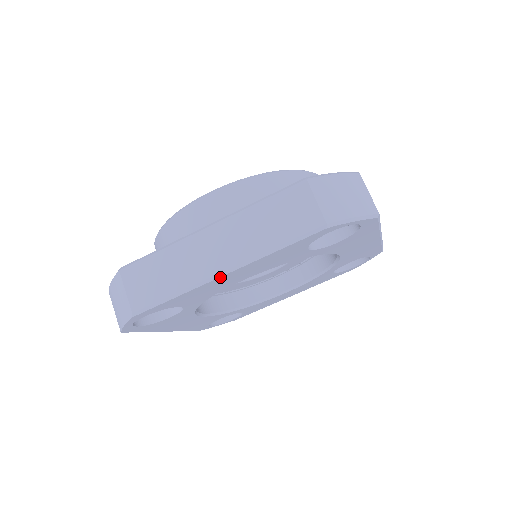
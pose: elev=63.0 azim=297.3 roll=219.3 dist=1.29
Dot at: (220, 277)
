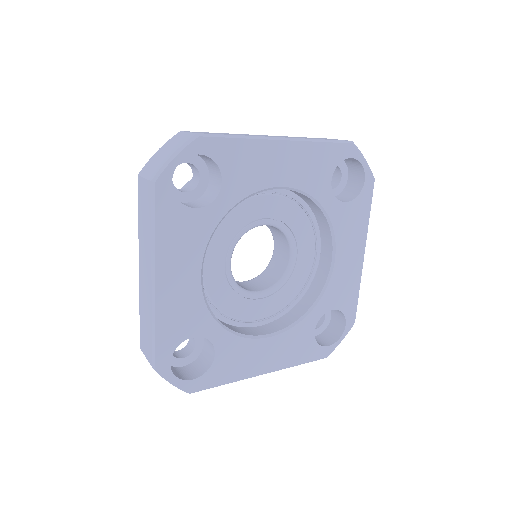
Dot at: (156, 287)
